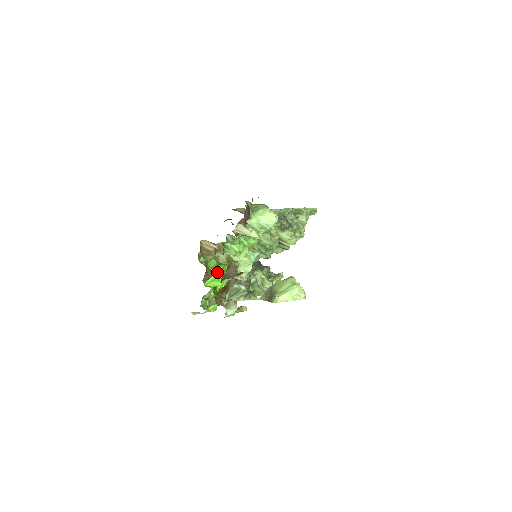
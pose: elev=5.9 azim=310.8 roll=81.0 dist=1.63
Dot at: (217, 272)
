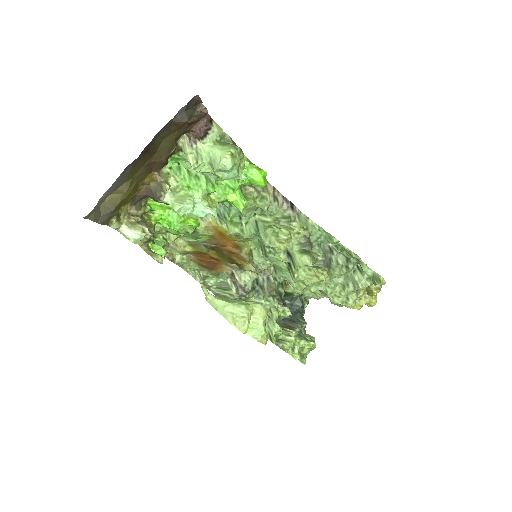
Dot at: occluded
